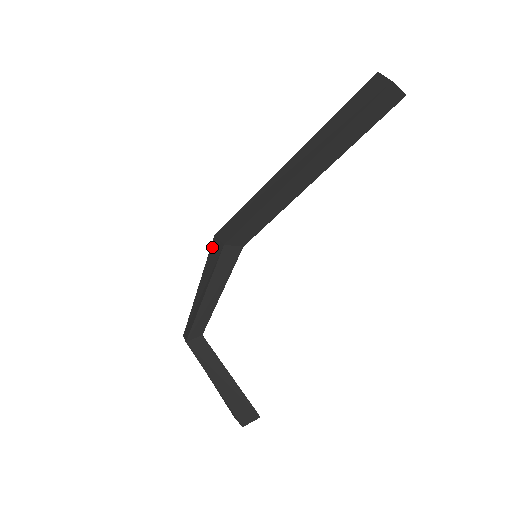
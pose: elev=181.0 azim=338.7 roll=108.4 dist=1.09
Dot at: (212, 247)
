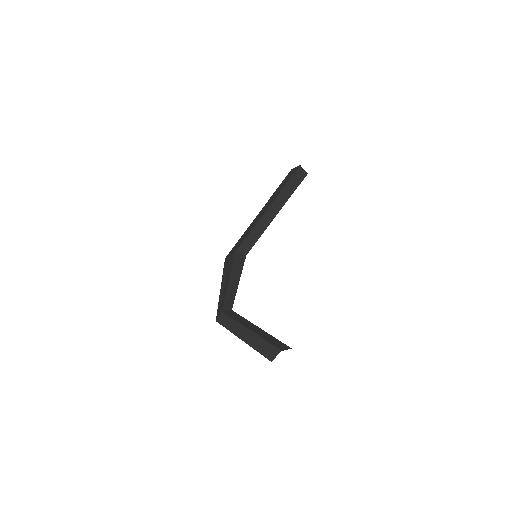
Dot at: (225, 263)
